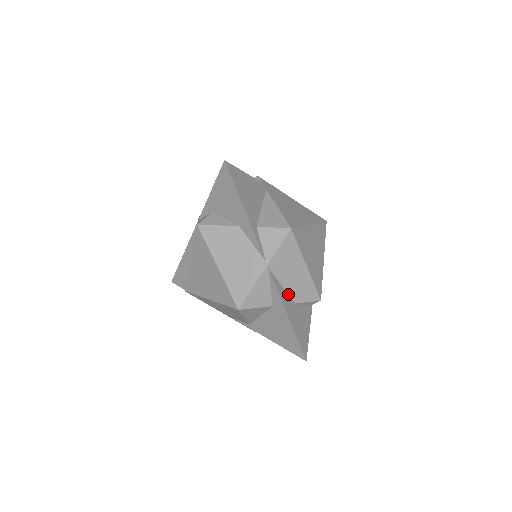
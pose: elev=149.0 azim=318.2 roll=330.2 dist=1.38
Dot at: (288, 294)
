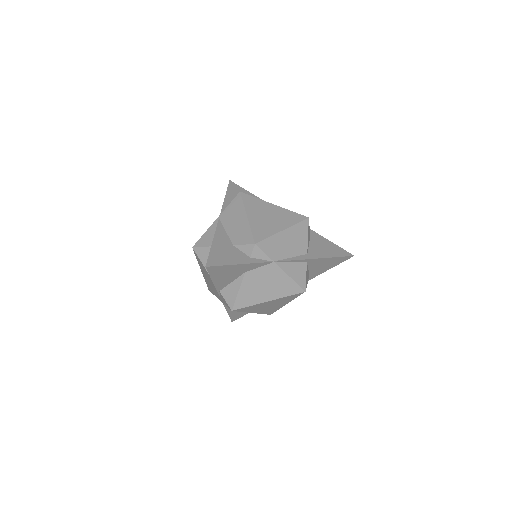
Dot at: (229, 237)
